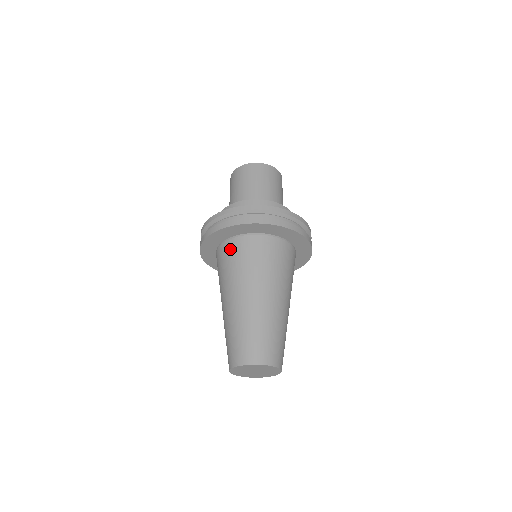
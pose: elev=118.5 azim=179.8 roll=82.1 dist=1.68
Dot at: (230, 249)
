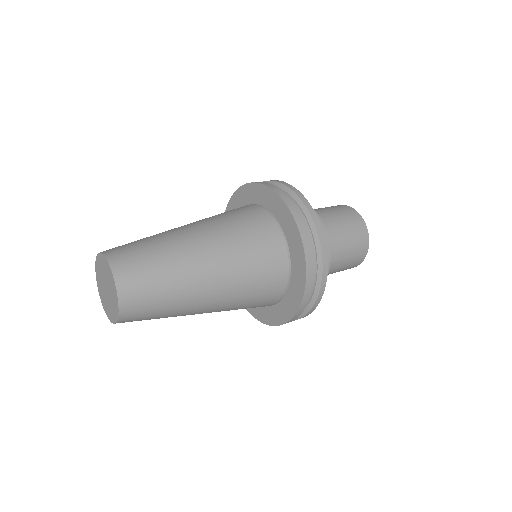
Dot at: occluded
